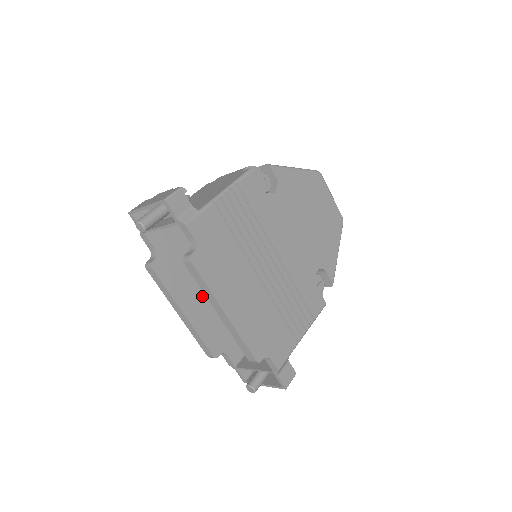
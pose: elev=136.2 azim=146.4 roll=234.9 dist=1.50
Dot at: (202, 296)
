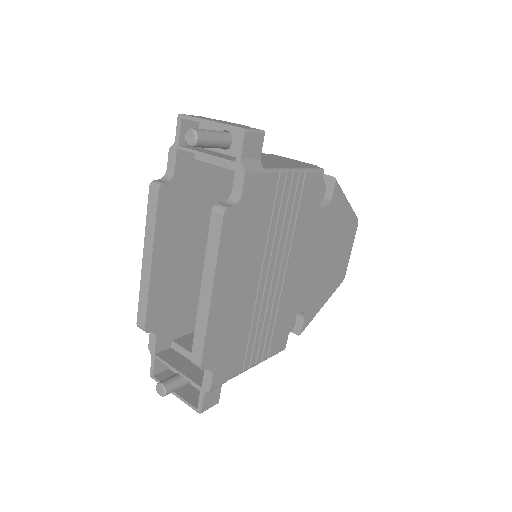
Dot at: (179, 257)
